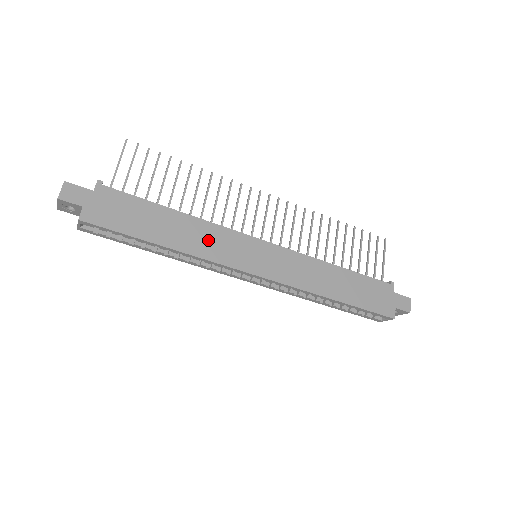
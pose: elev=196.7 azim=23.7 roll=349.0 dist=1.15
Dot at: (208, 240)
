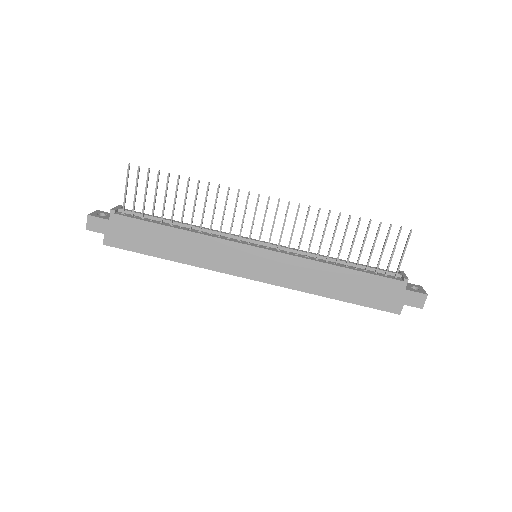
Dot at: (205, 252)
